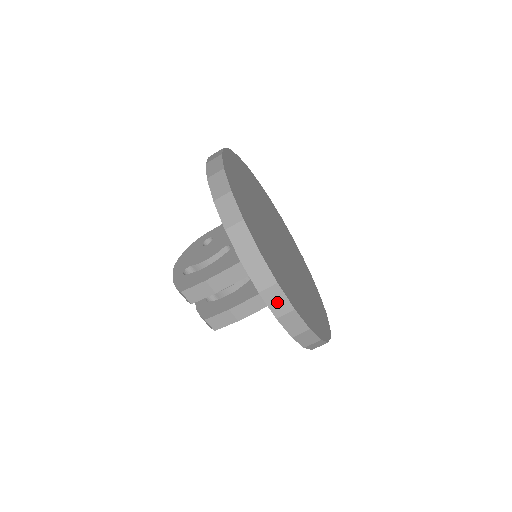
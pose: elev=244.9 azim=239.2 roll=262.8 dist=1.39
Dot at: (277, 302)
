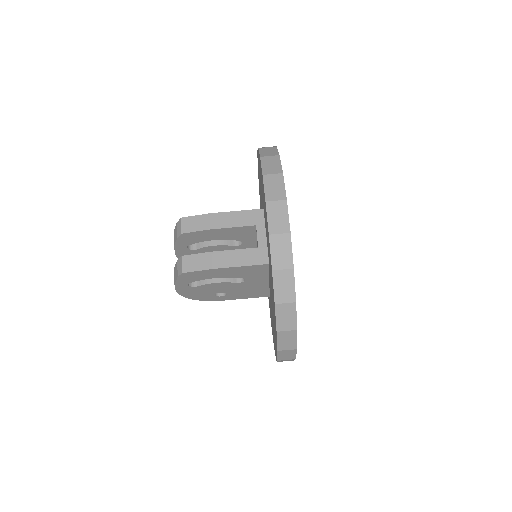
Dot at: (274, 188)
